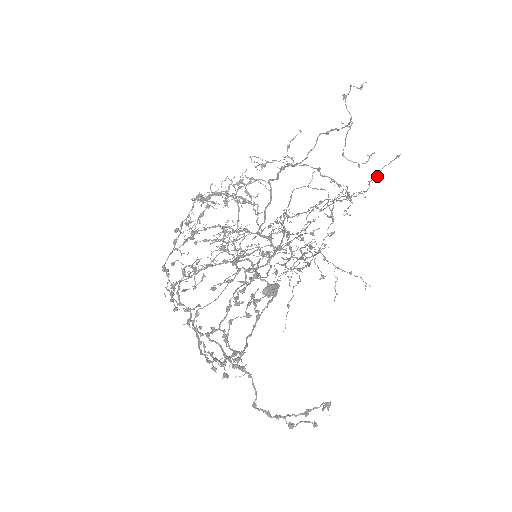
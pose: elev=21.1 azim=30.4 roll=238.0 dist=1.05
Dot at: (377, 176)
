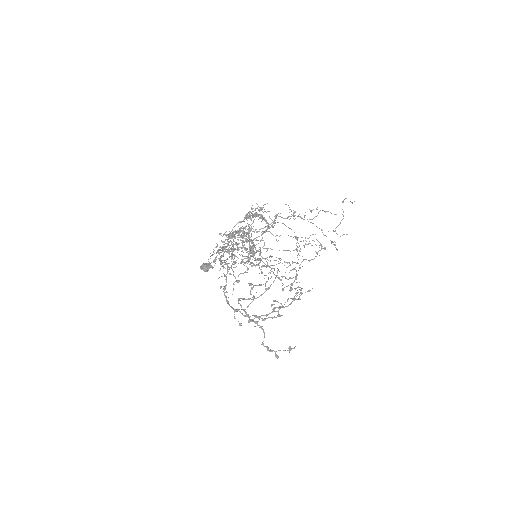
Dot at: occluded
